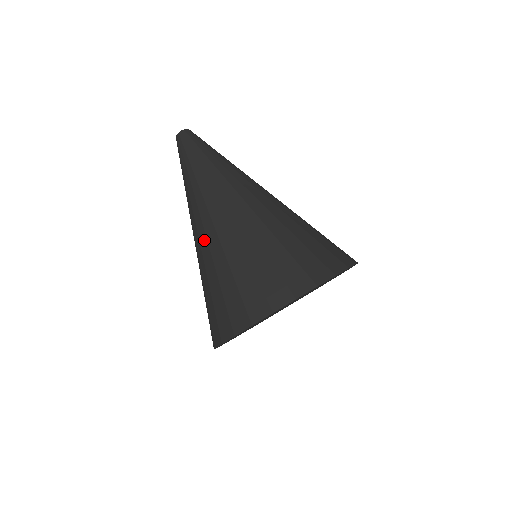
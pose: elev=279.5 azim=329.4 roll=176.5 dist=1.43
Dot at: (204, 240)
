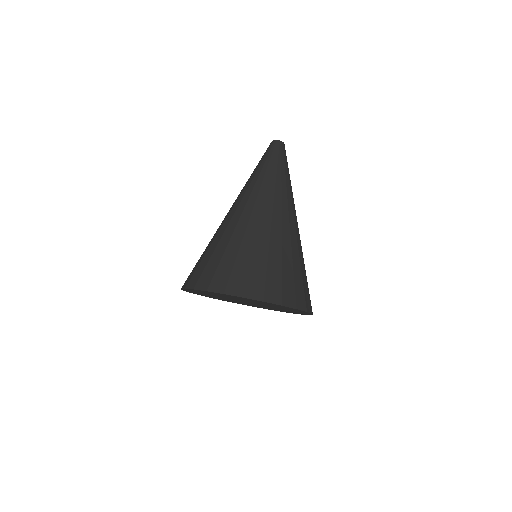
Dot at: (224, 220)
